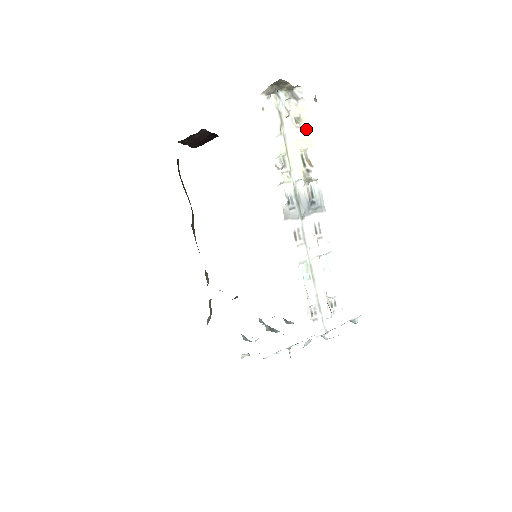
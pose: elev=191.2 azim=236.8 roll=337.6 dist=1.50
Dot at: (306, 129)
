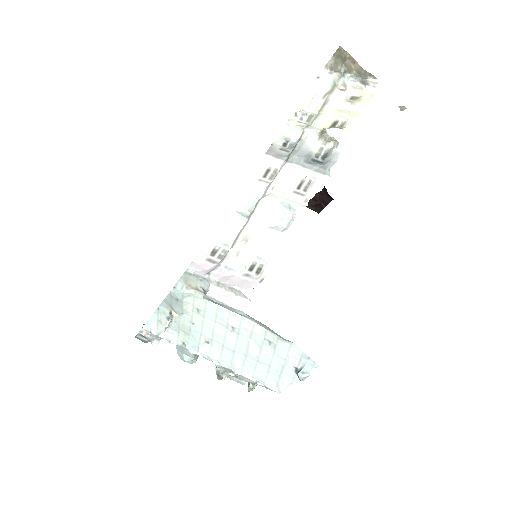
Dot at: (359, 107)
